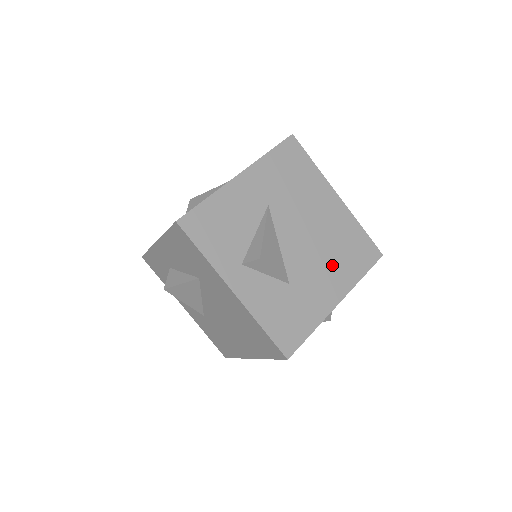
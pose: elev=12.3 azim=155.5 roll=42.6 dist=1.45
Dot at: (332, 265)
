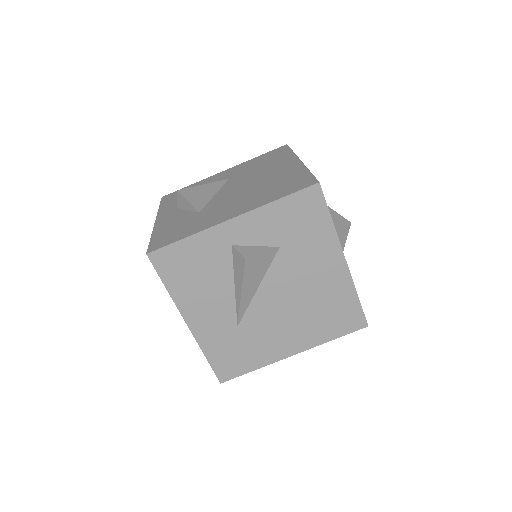
Dot at: (250, 198)
